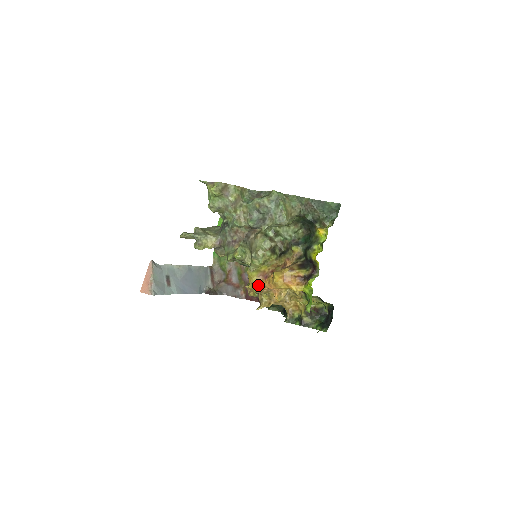
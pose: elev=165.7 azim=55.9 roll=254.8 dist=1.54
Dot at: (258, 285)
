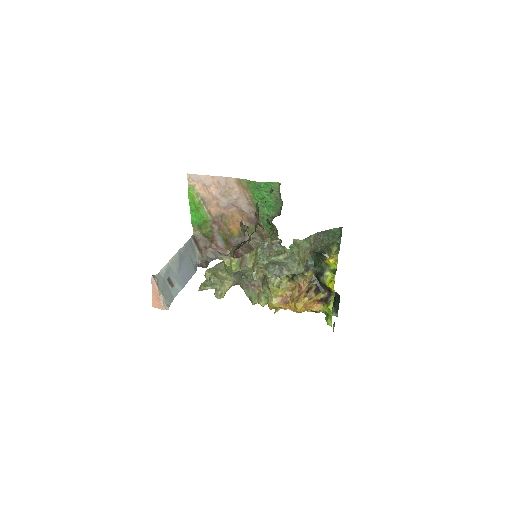
Dot at: (279, 307)
